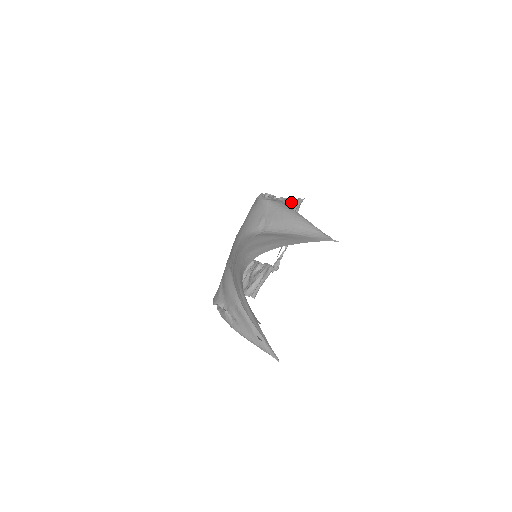
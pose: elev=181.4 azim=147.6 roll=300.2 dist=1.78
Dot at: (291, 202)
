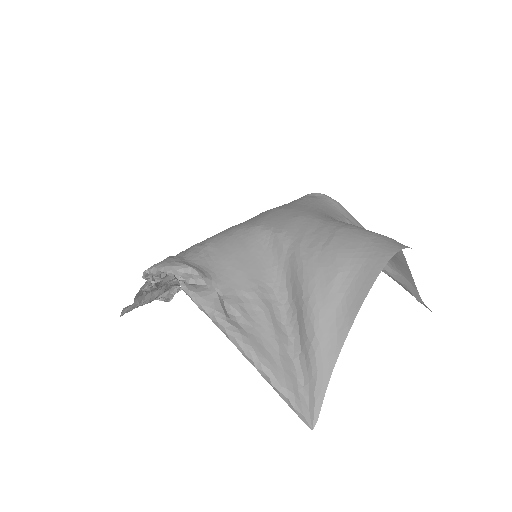
Dot at: occluded
